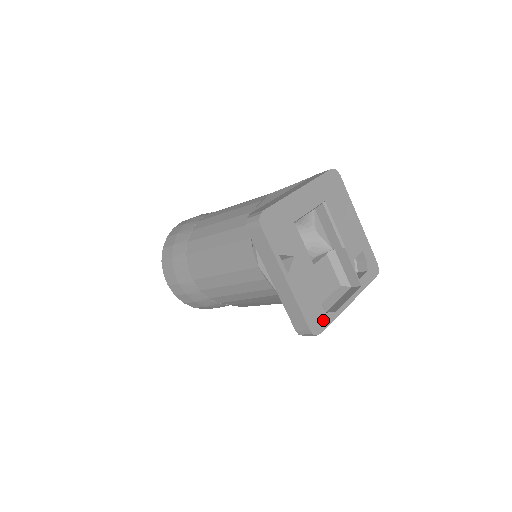
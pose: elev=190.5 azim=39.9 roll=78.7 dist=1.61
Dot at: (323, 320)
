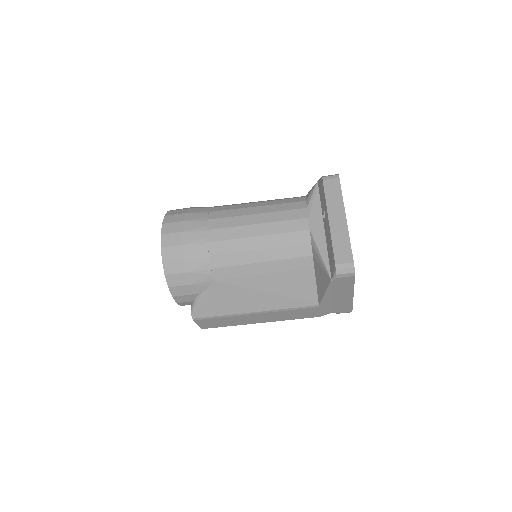
Dot at: occluded
